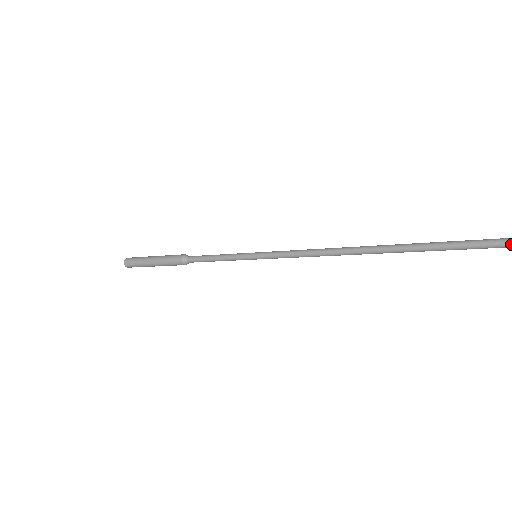
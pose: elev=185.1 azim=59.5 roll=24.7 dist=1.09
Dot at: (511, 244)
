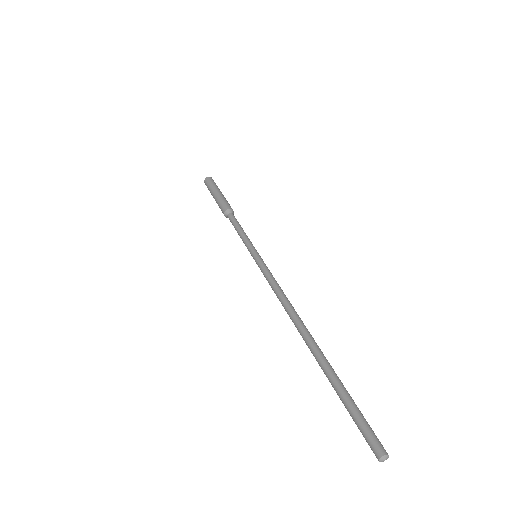
Dot at: (376, 457)
